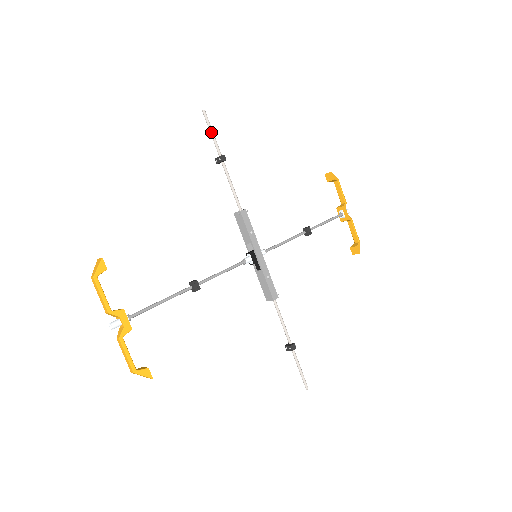
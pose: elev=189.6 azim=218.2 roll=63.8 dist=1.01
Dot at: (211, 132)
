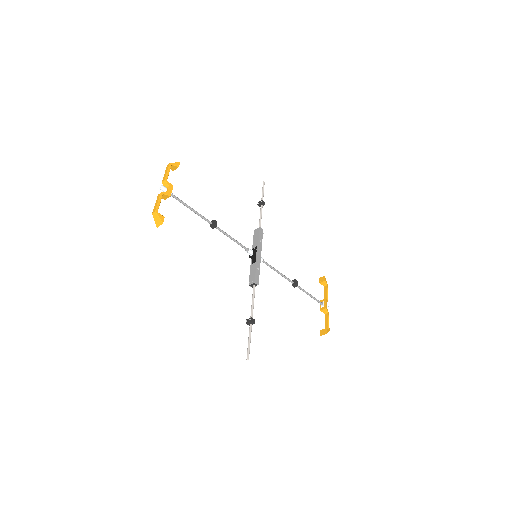
Dot at: (263, 191)
